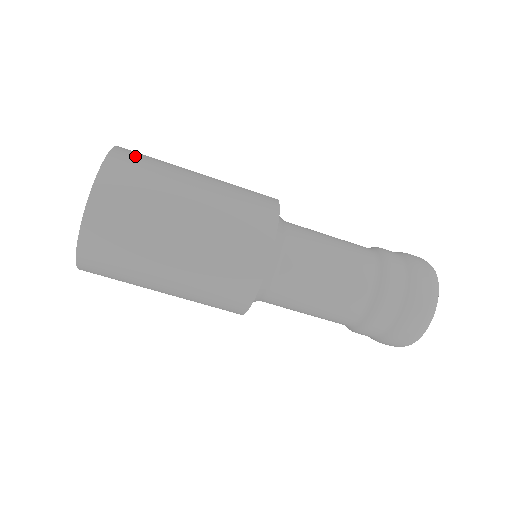
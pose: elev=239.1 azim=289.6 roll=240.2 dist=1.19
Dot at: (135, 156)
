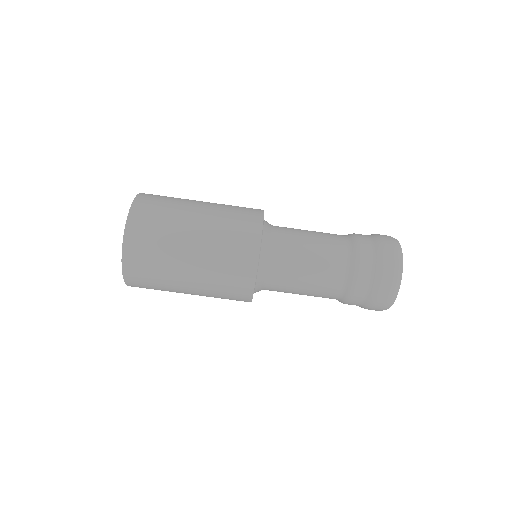
Dot at: (145, 218)
